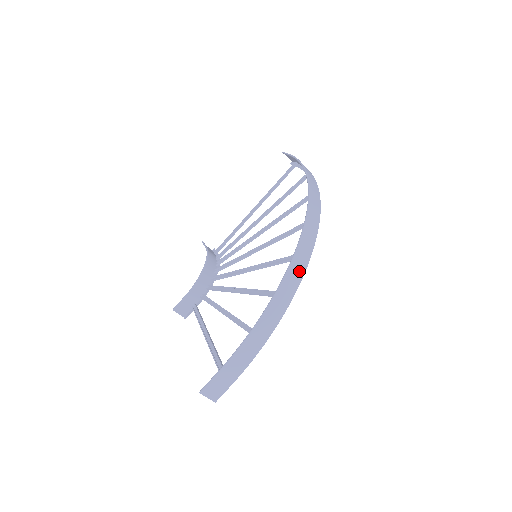
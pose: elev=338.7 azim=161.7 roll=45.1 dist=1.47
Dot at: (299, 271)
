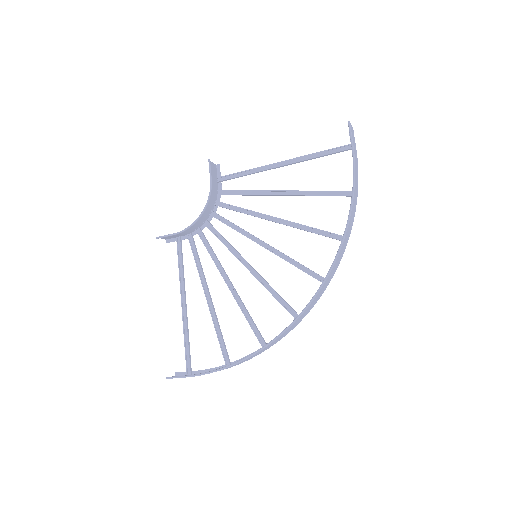
Dot at: (283, 336)
